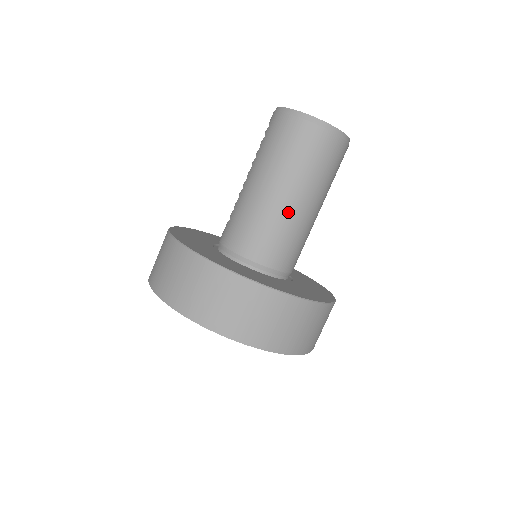
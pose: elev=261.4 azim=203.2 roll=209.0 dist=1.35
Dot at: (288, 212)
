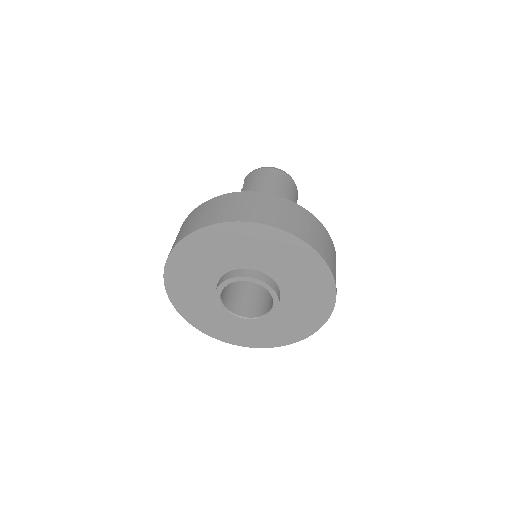
Dot at: occluded
